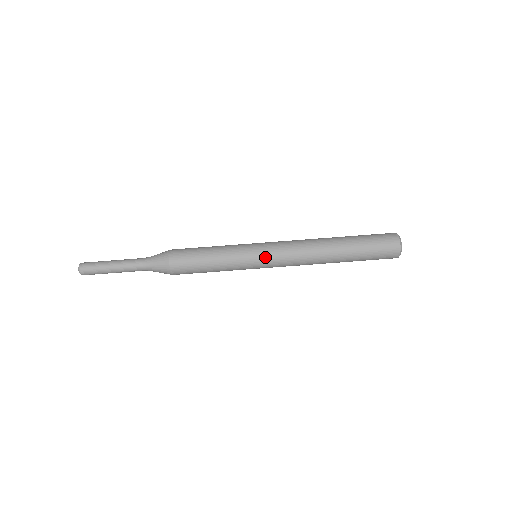
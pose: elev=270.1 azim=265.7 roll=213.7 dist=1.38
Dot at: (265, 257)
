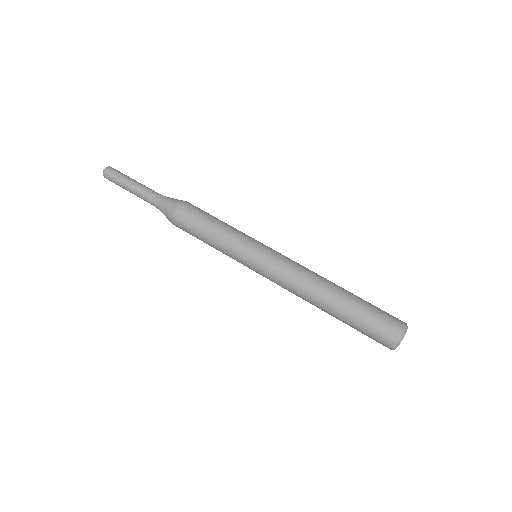
Dot at: (258, 265)
